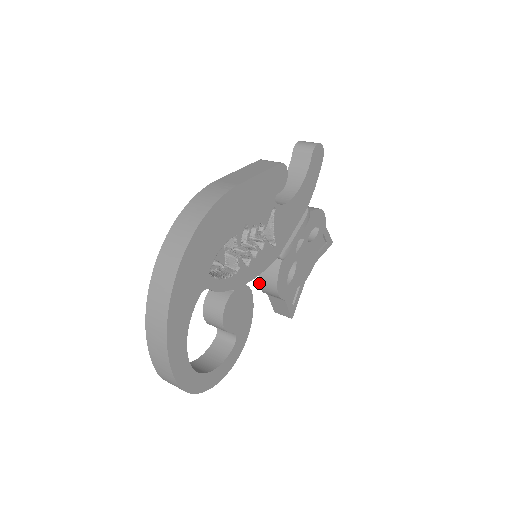
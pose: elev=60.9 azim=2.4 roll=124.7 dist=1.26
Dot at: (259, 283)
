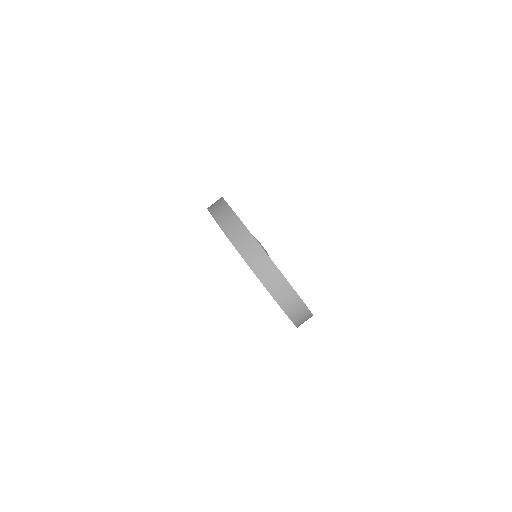
Dot at: occluded
